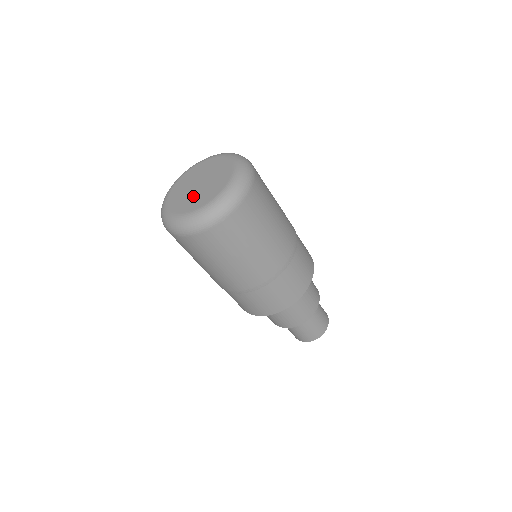
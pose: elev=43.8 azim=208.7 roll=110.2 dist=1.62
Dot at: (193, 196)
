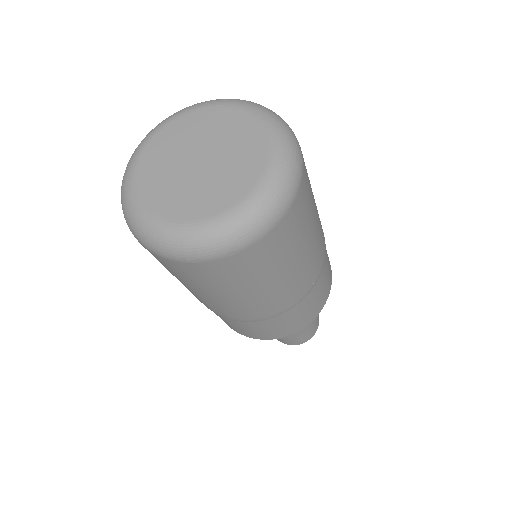
Dot at: (185, 185)
